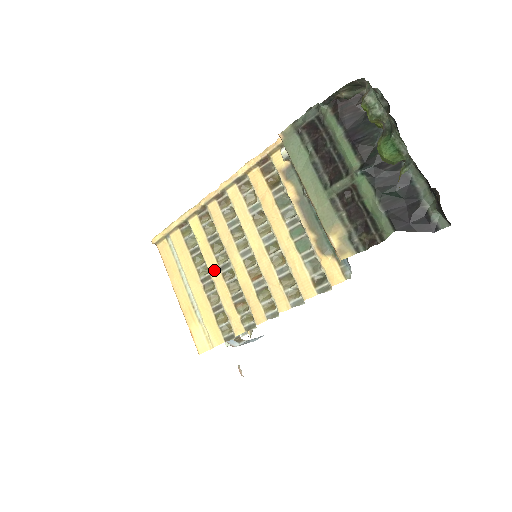
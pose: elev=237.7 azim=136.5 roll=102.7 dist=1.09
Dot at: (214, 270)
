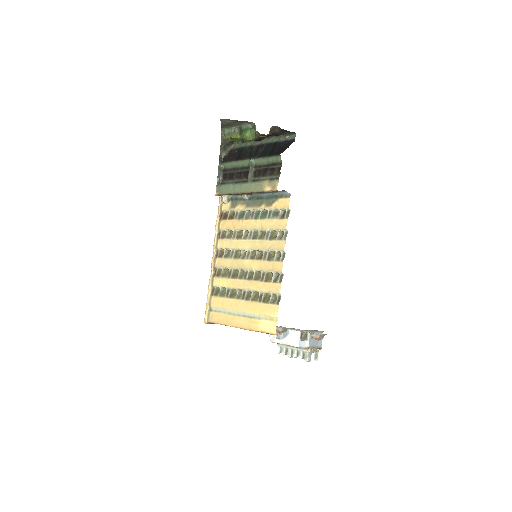
Dot at: (243, 284)
